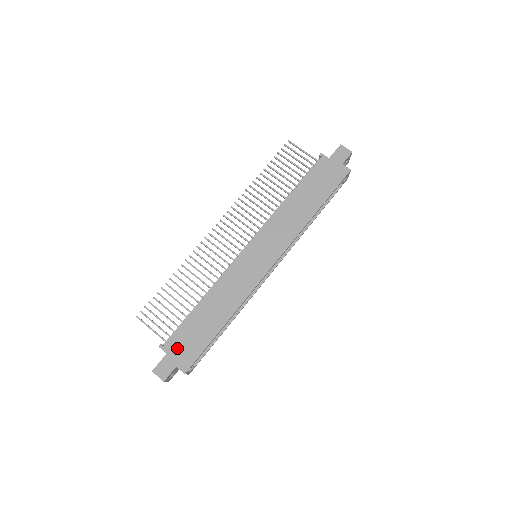
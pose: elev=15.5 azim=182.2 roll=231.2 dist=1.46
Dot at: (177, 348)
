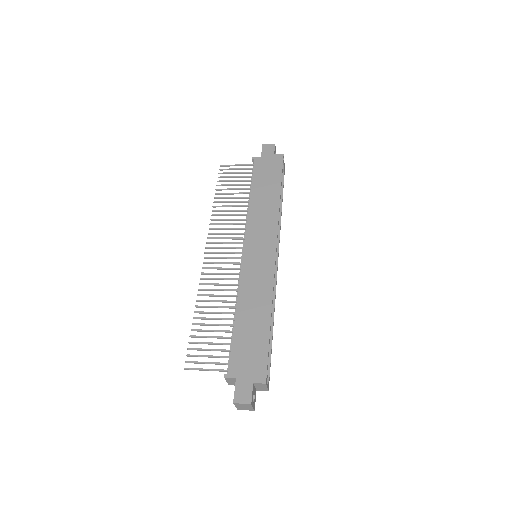
Dot at: (242, 367)
